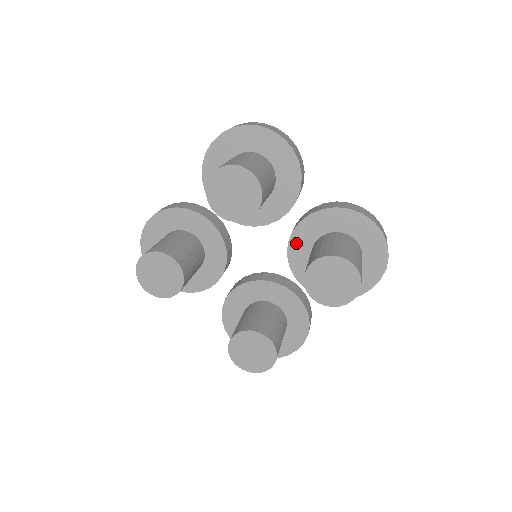
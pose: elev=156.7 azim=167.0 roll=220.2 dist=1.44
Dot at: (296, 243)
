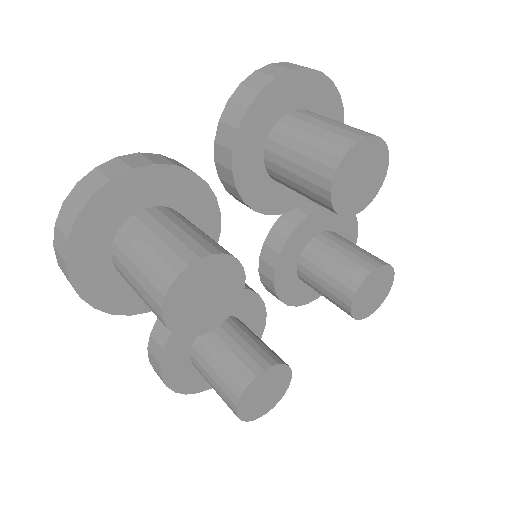
Dot at: (294, 240)
